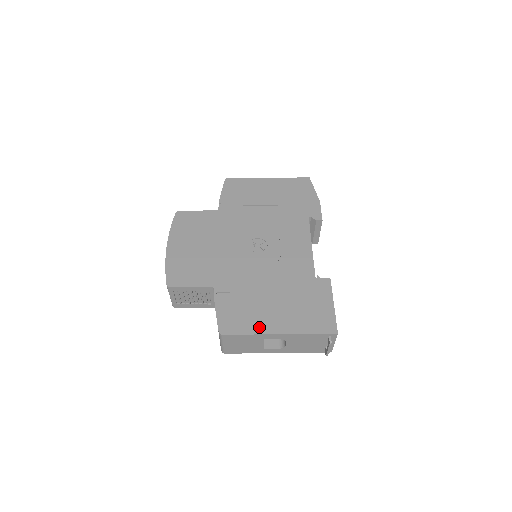
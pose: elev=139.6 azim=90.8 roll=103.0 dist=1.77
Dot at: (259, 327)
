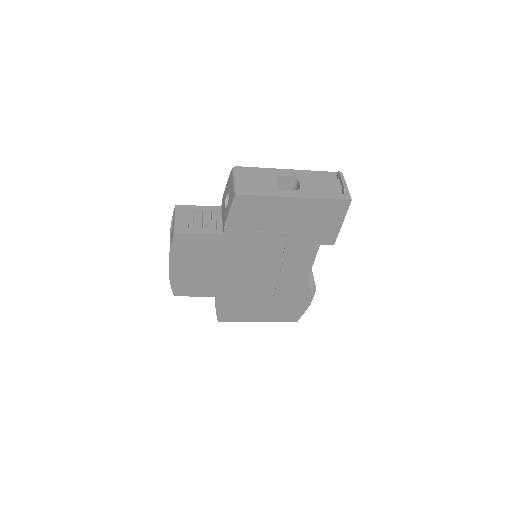
Dot at: occluded
